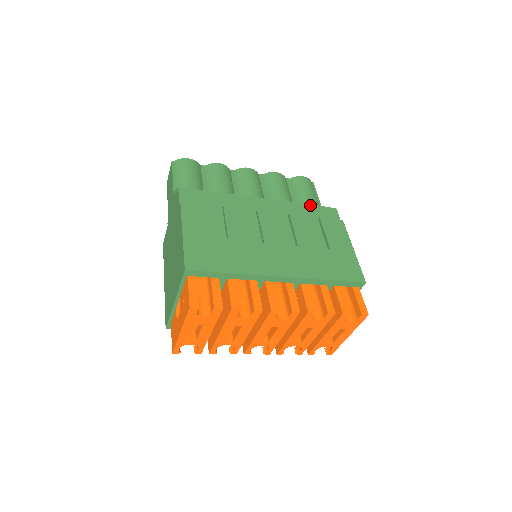
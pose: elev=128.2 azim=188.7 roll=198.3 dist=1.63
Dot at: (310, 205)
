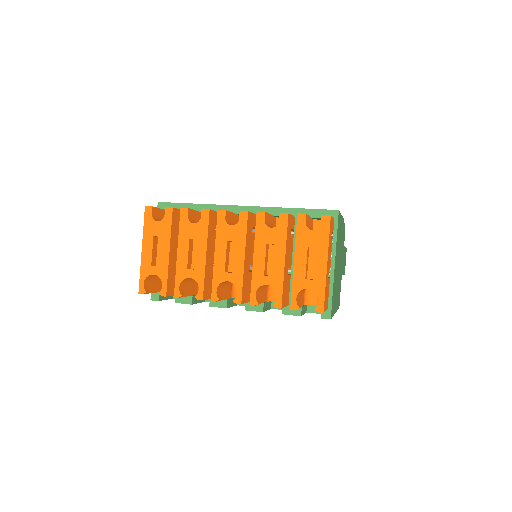
Dot at: occluded
